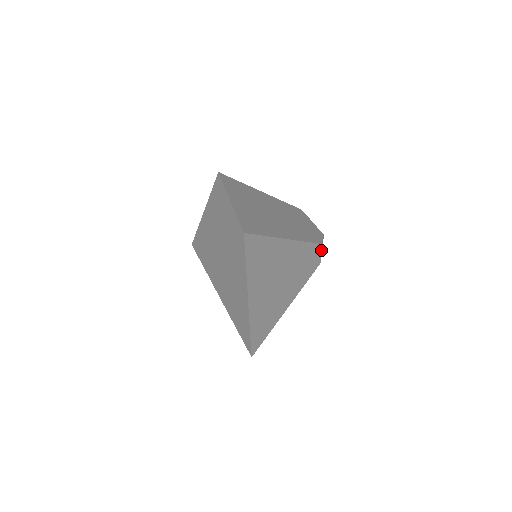
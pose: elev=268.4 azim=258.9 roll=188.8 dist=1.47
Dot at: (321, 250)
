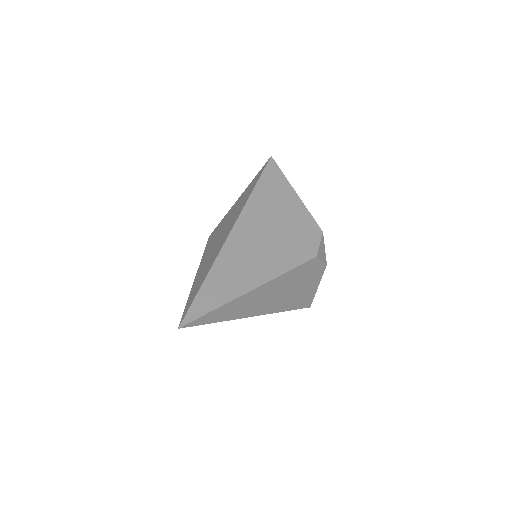
Dot at: (321, 245)
